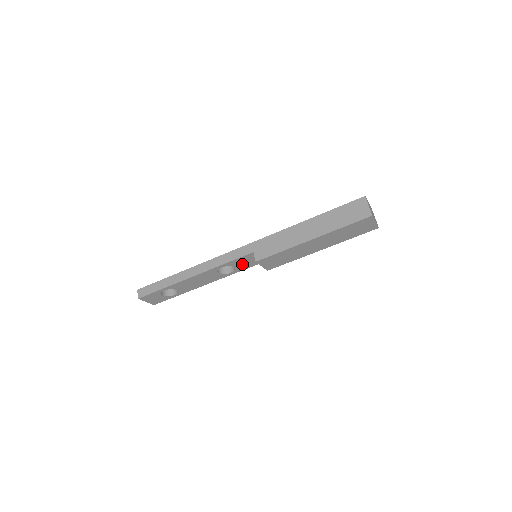
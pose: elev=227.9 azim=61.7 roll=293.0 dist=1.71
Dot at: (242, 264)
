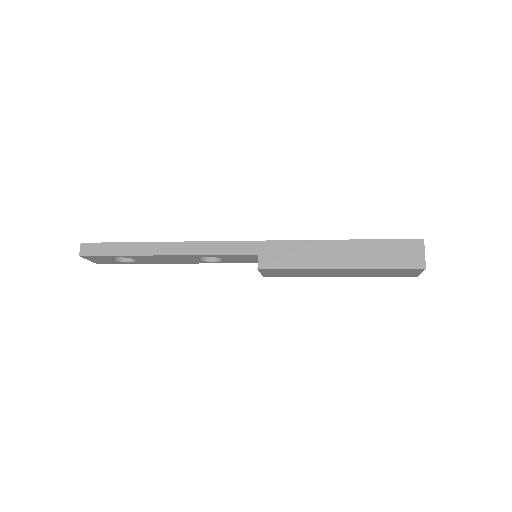
Dot at: (234, 259)
